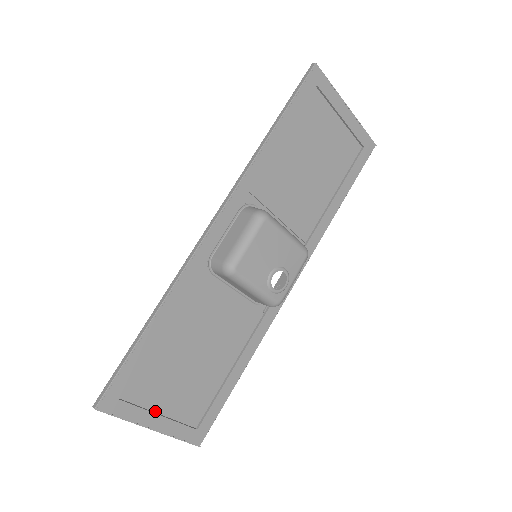
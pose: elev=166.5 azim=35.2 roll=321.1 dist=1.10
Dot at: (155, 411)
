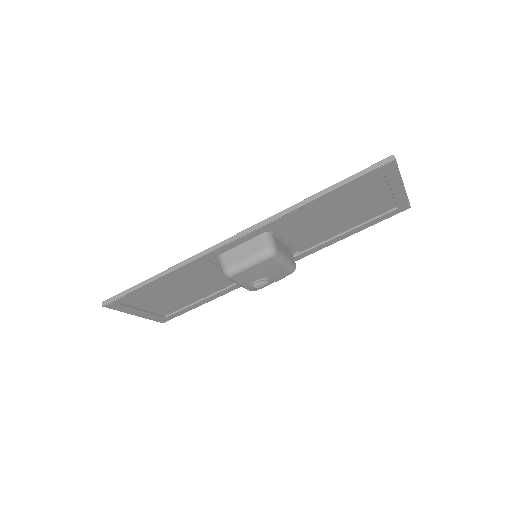
Dot at: (141, 308)
